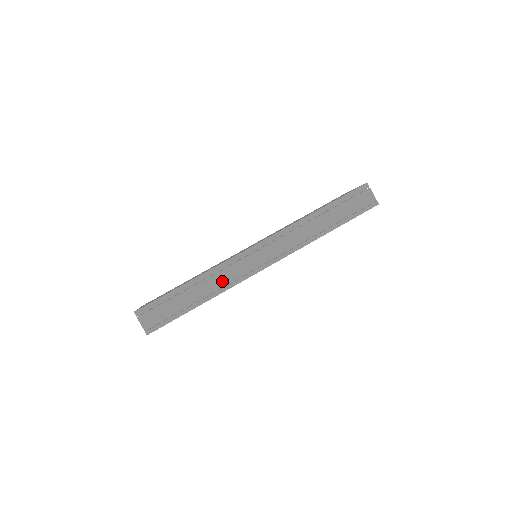
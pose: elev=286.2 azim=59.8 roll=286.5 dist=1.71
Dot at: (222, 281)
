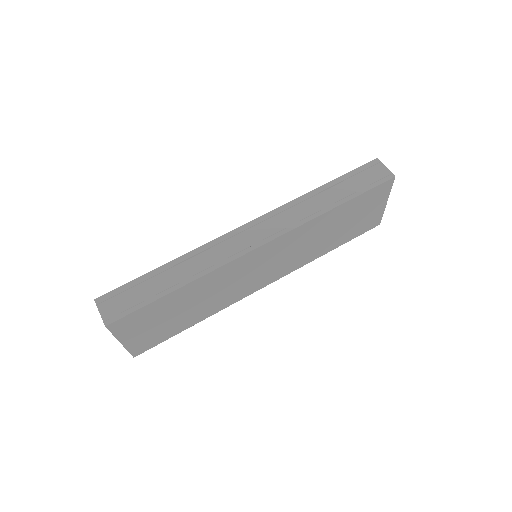
Dot at: (205, 262)
